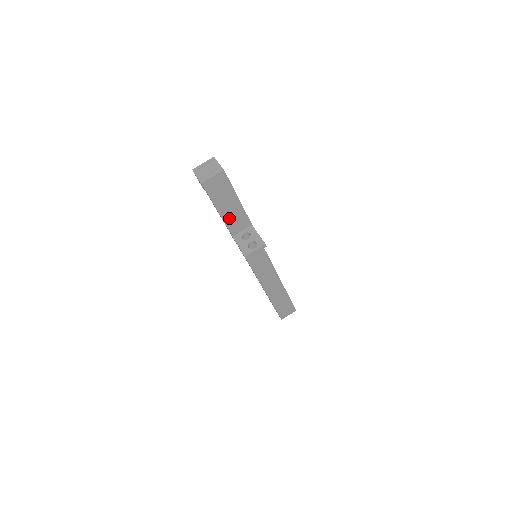
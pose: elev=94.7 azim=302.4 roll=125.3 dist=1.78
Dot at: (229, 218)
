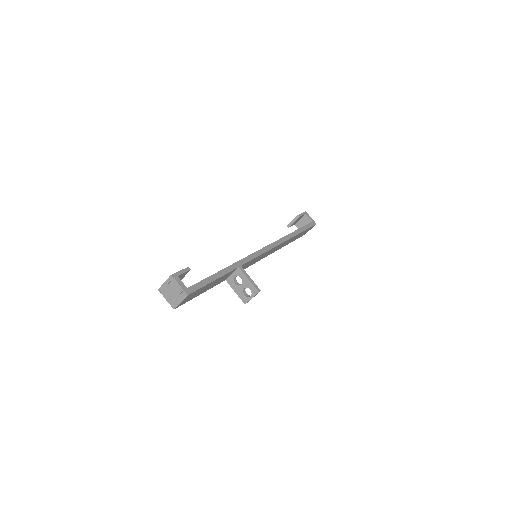
Dot at: (214, 284)
